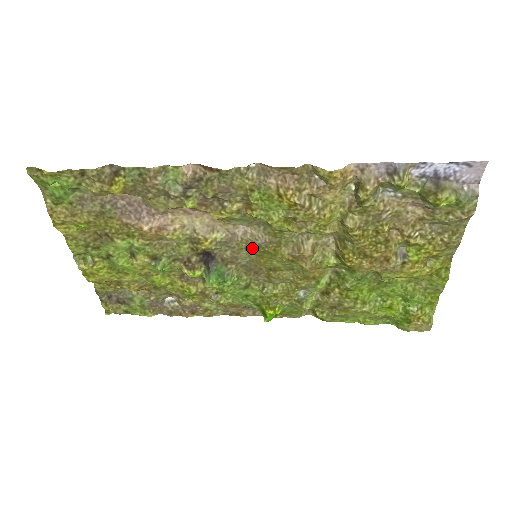
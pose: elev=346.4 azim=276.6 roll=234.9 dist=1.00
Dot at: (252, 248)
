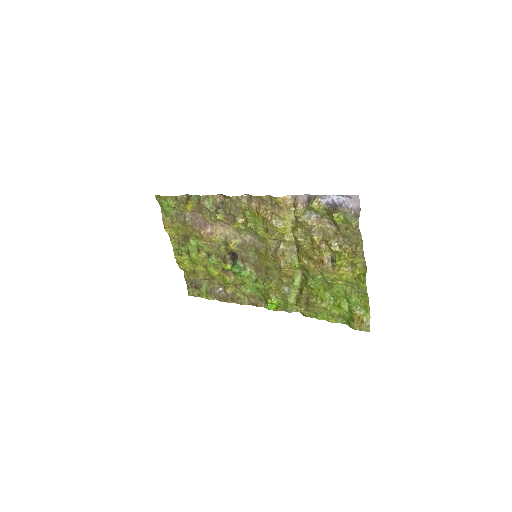
Dot at: (255, 251)
